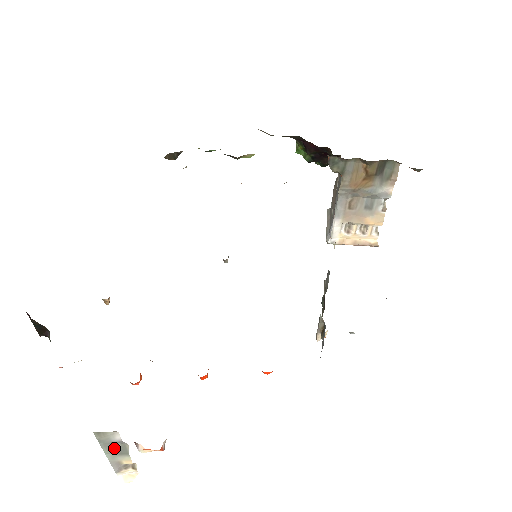
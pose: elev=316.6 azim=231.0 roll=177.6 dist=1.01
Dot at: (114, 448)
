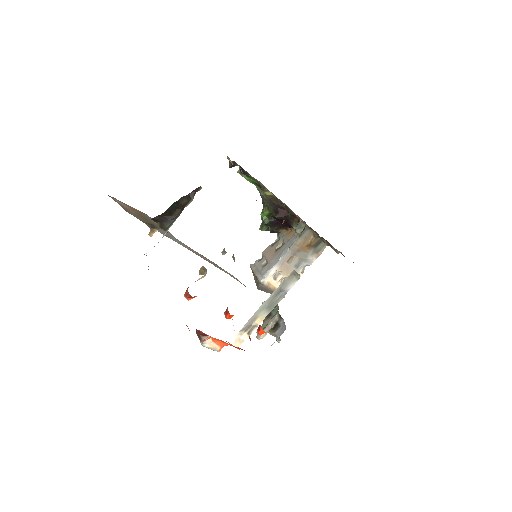
Dot at: (273, 299)
